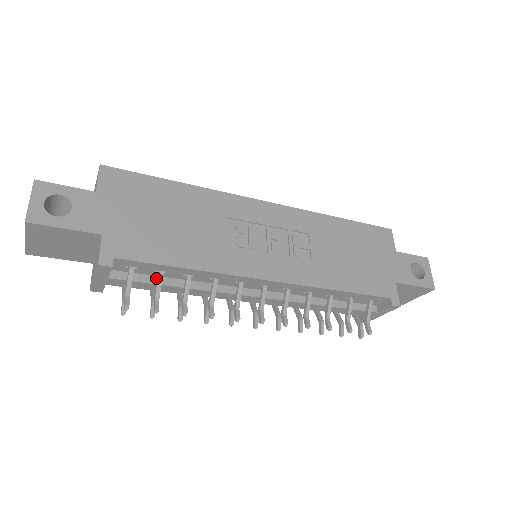
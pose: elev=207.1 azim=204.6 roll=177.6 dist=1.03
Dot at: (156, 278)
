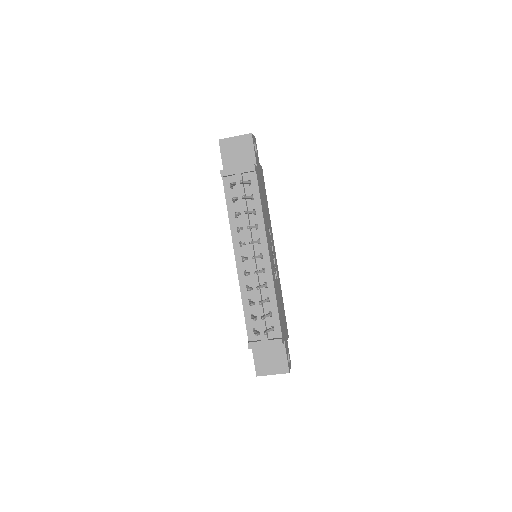
Dot at: occluded
